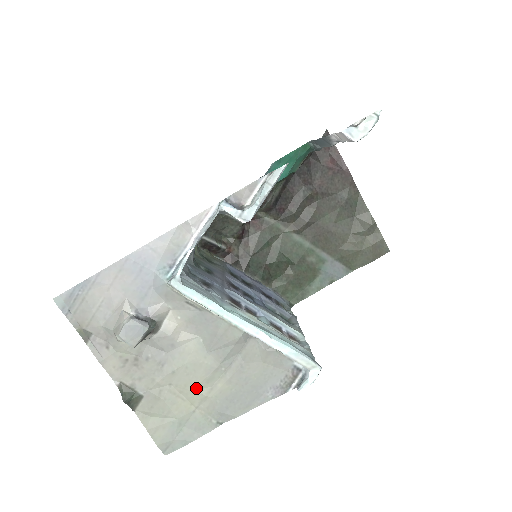
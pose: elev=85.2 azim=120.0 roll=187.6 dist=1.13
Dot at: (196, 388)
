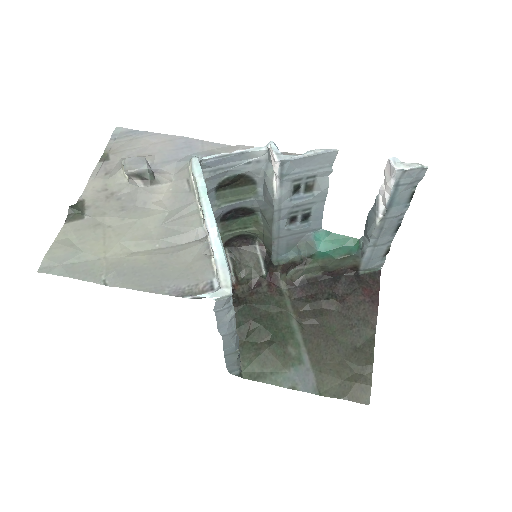
Dot at: (123, 242)
